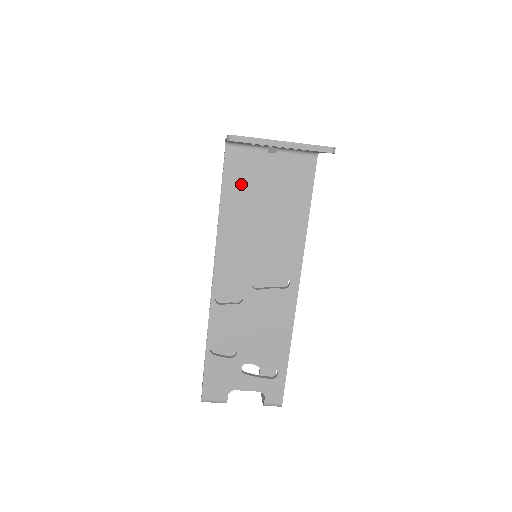
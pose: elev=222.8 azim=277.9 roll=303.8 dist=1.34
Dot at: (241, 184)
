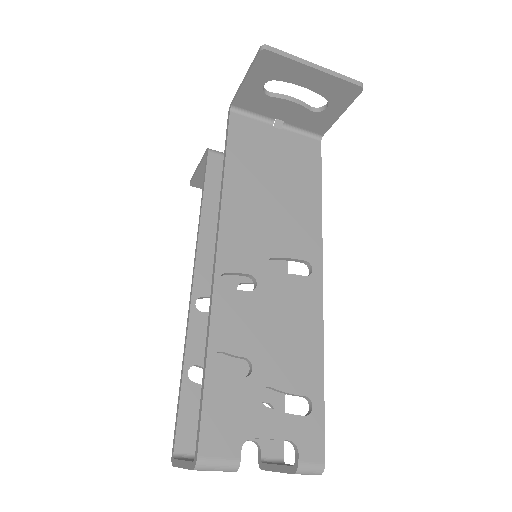
Dot at: (247, 150)
